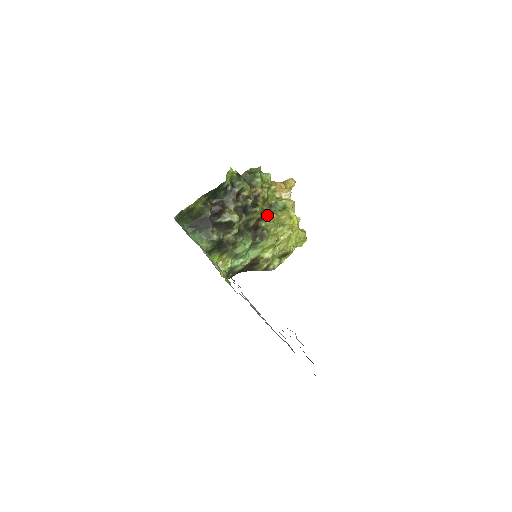
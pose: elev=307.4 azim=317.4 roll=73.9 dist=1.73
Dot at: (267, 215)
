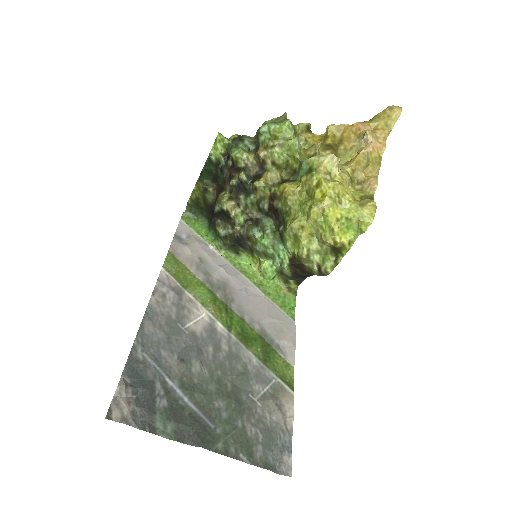
Dot at: (280, 189)
